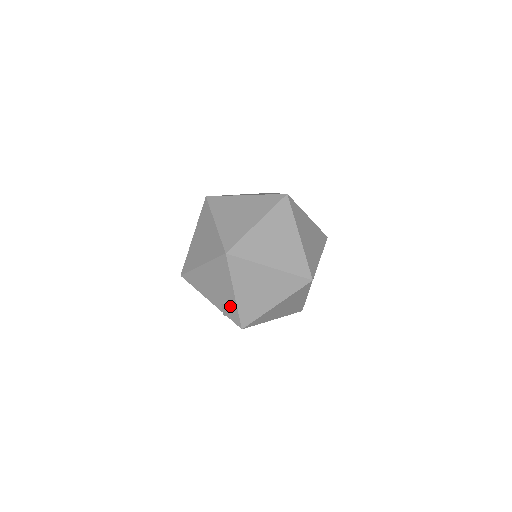
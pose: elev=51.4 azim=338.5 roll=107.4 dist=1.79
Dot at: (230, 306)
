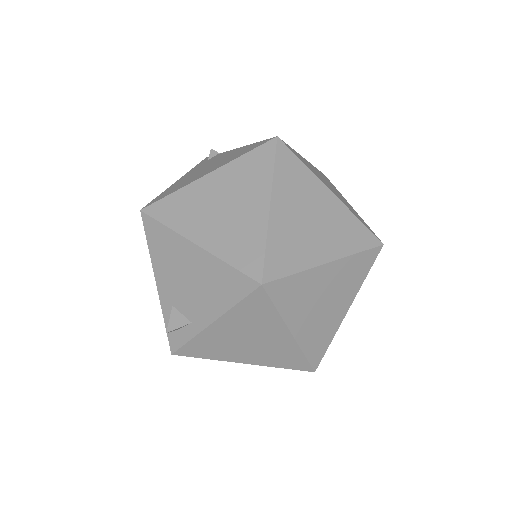
Dot at: (186, 324)
